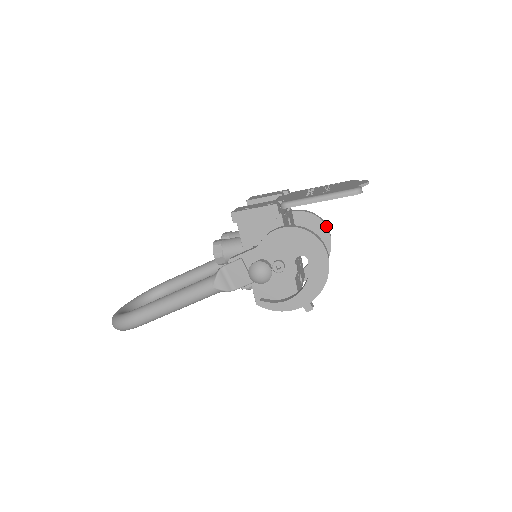
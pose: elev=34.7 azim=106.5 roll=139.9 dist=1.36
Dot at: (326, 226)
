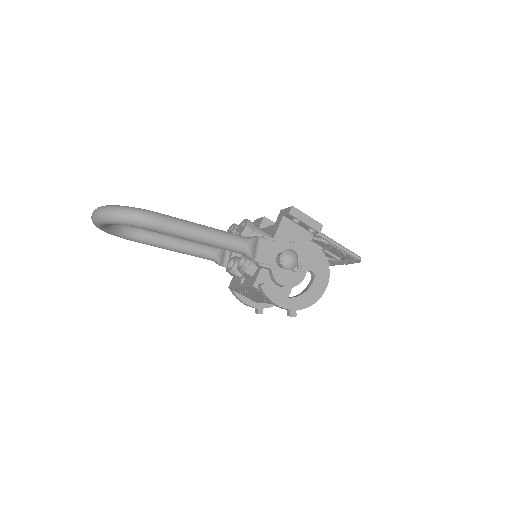
Dot at: occluded
